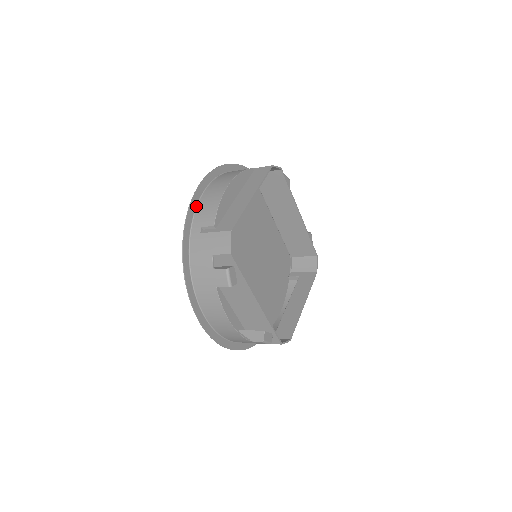
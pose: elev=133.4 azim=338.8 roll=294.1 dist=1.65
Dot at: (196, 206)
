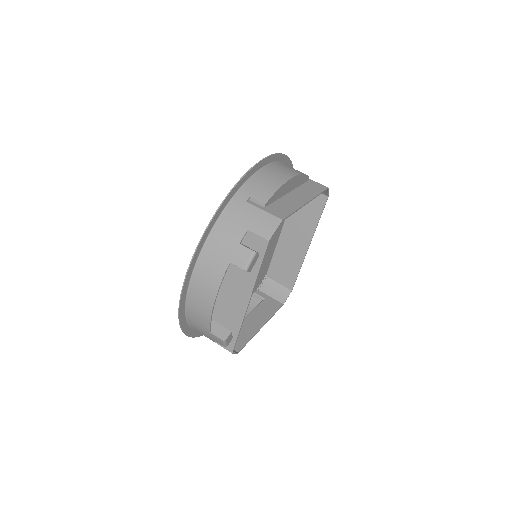
Dot at: (253, 174)
